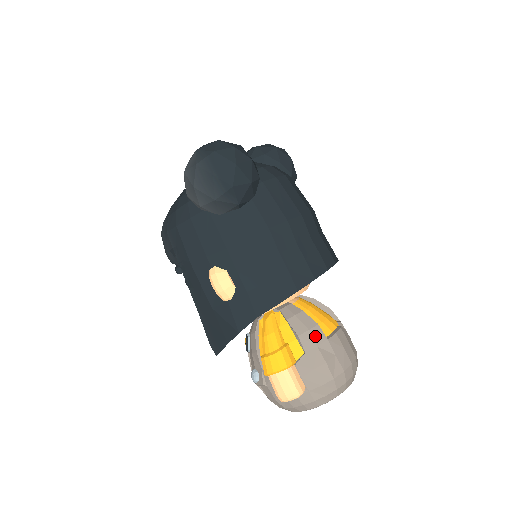
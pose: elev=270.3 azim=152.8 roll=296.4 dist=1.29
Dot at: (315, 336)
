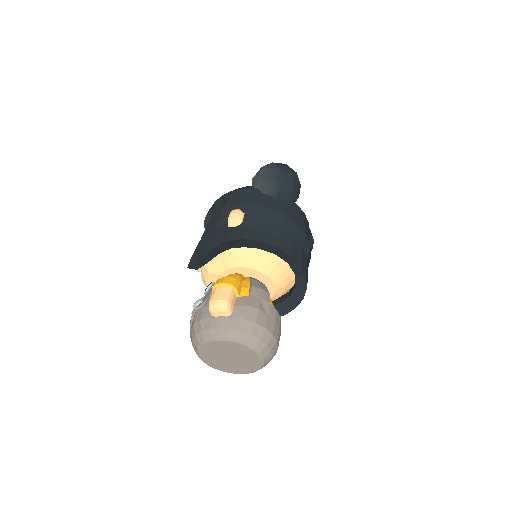
Dot at: (263, 294)
